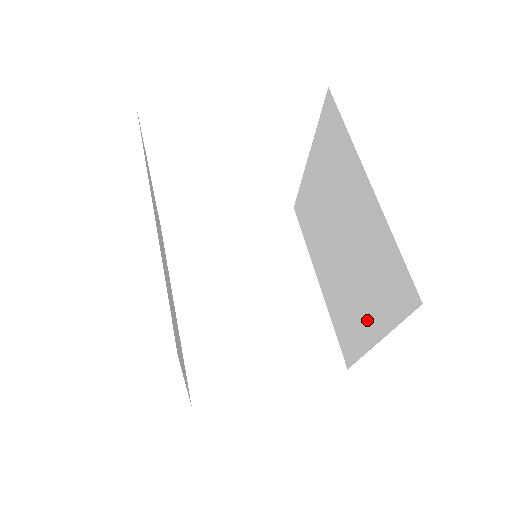
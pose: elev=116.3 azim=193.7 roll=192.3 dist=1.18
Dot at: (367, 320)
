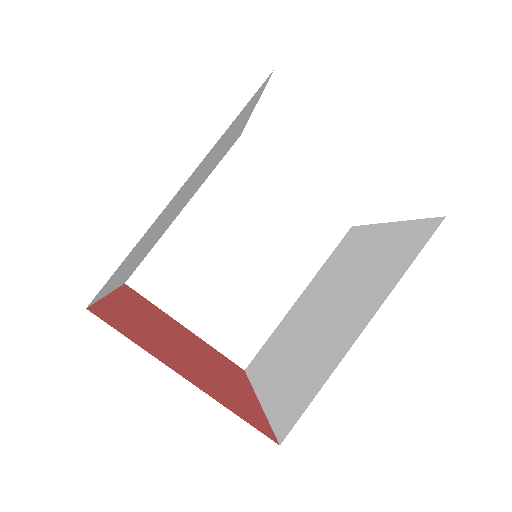
Dot at: (272, 379)
